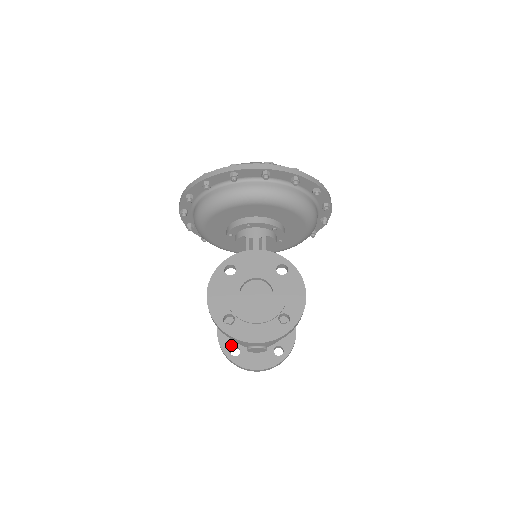
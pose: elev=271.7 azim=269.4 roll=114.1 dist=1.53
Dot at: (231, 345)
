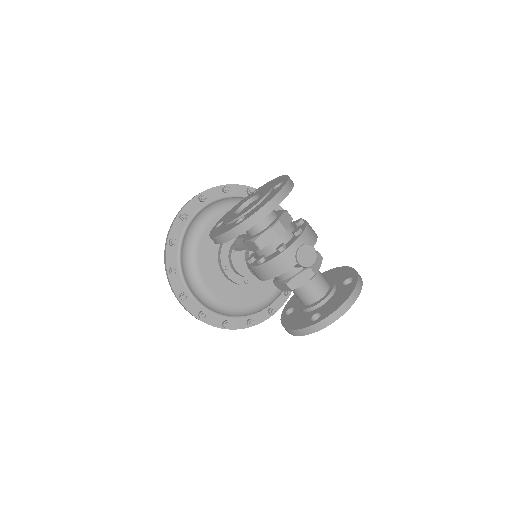
Dot at: (308, 319)
